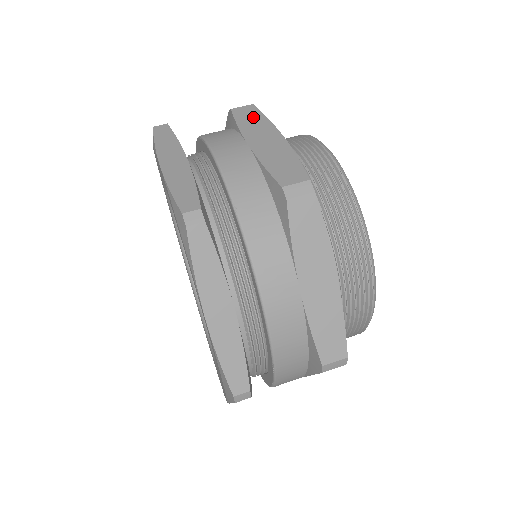
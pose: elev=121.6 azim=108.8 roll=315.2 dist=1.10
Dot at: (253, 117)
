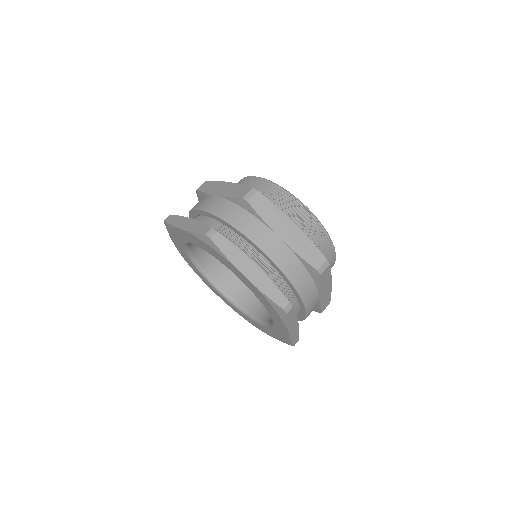
Dot at: (267, 208)
